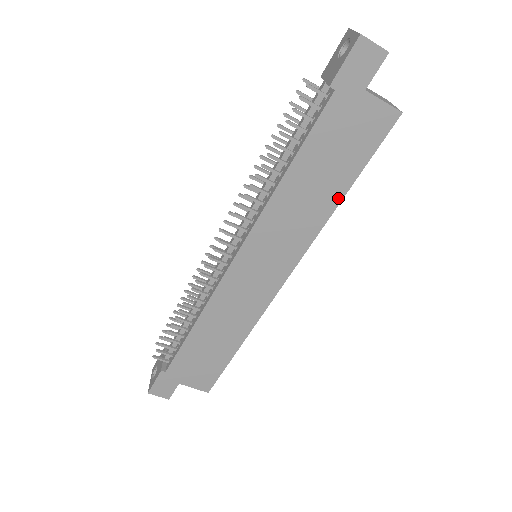
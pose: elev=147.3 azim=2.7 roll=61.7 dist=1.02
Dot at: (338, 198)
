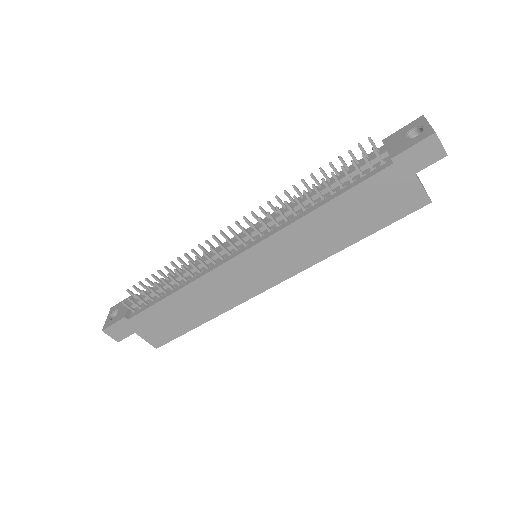
Dot at: (349, 242)
